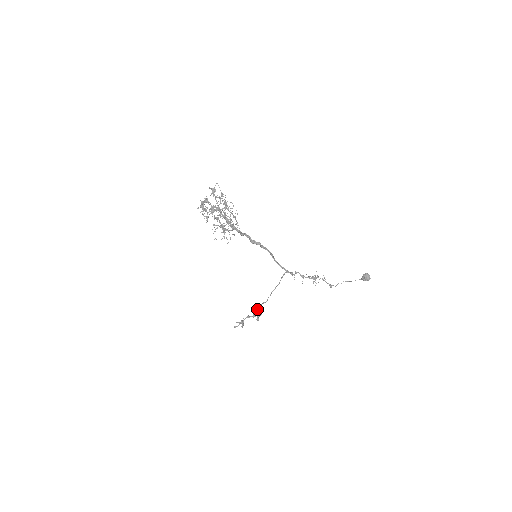
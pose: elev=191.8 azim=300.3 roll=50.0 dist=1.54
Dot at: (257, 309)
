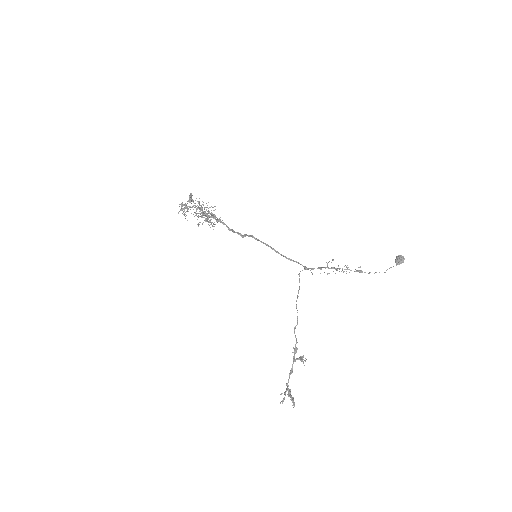
Dot at: (294, 349)
